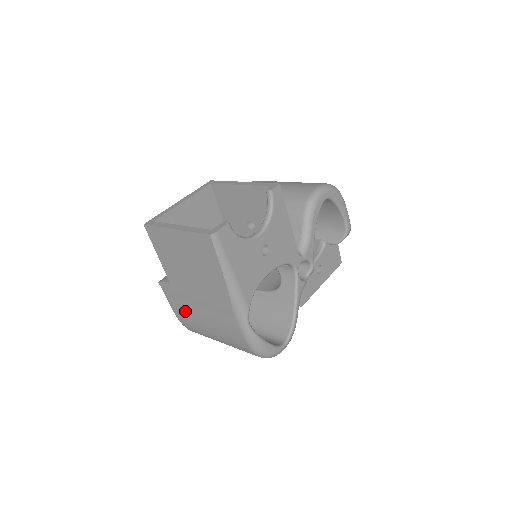
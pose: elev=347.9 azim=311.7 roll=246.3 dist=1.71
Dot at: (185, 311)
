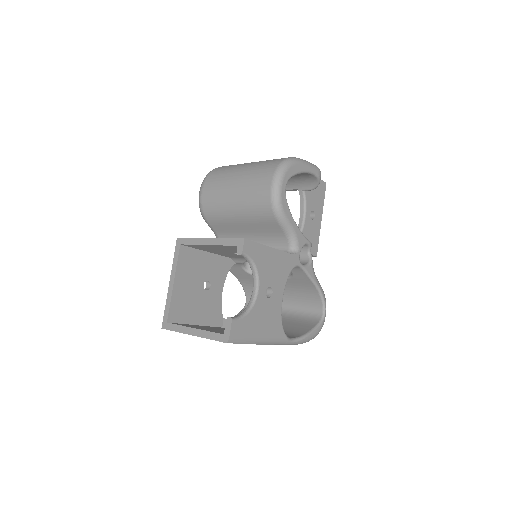
Dot at: occluded
